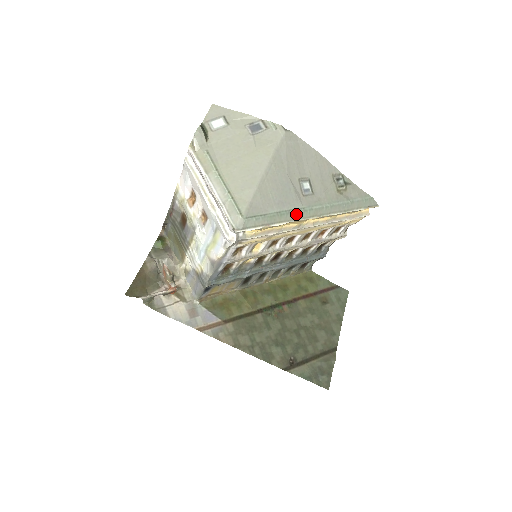
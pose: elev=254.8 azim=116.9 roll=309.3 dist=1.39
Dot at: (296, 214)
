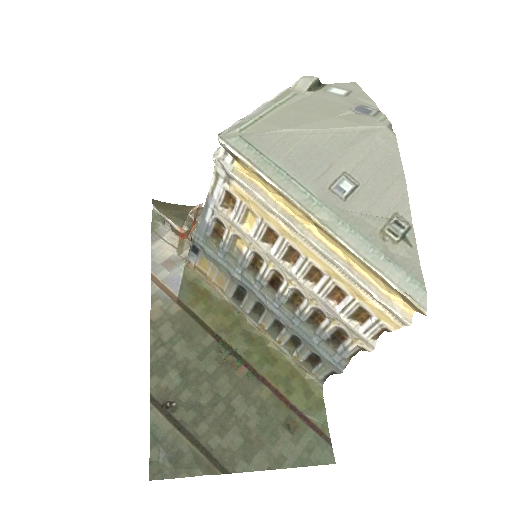
Dot at: (297, 190)
